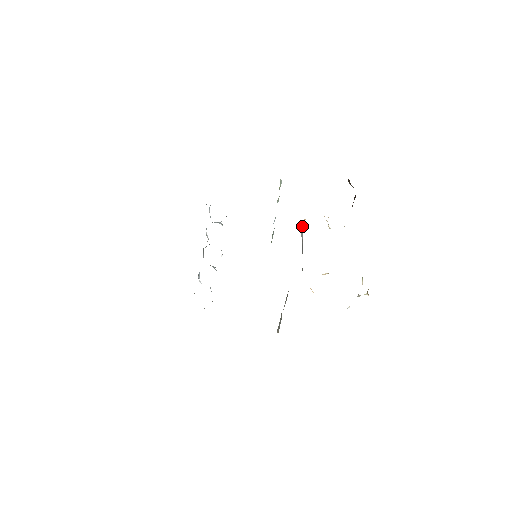
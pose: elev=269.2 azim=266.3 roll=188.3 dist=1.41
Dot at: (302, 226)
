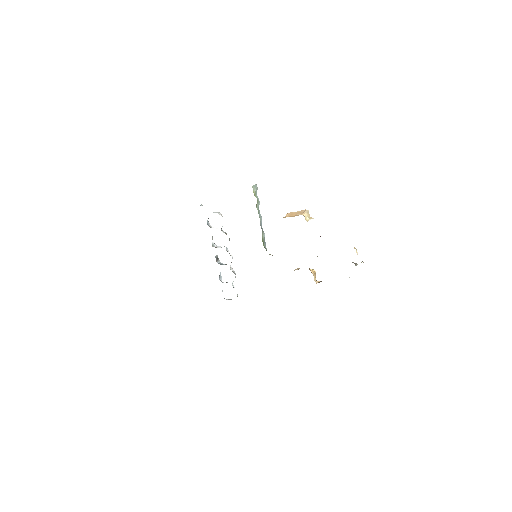
Dot at: occluded
